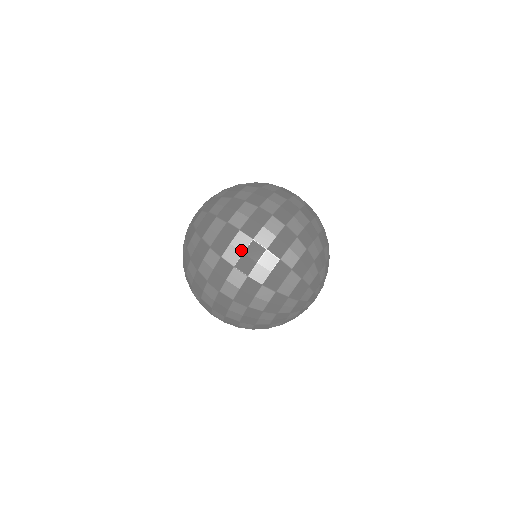
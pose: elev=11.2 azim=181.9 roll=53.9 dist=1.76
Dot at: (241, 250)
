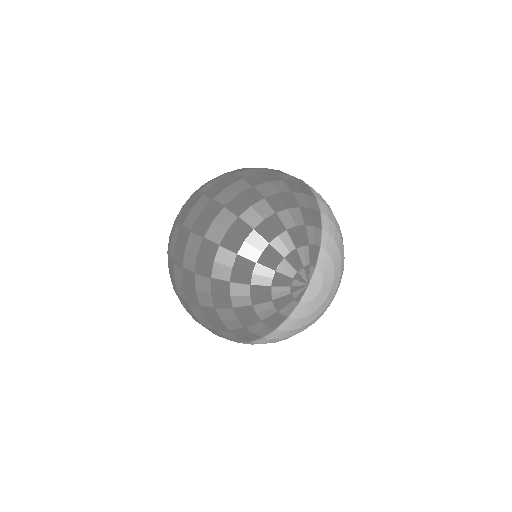
Dot at: (175, 242)
